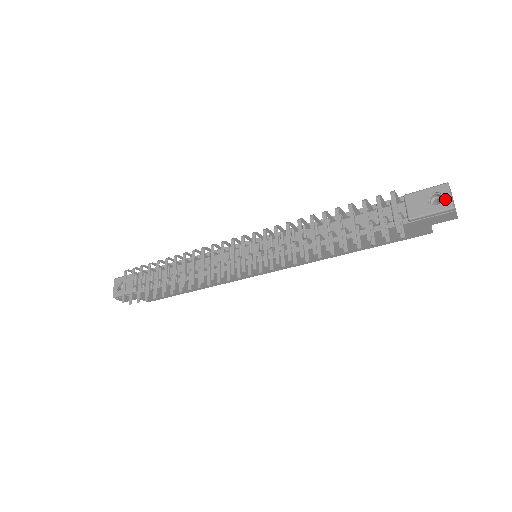
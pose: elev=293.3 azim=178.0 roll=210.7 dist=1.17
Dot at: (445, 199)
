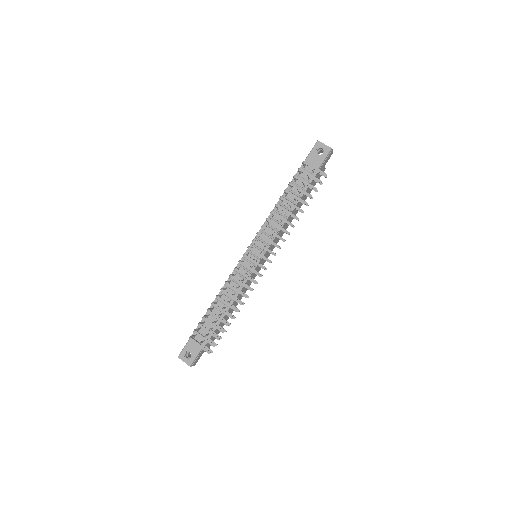
Dot at: (324, 148)
